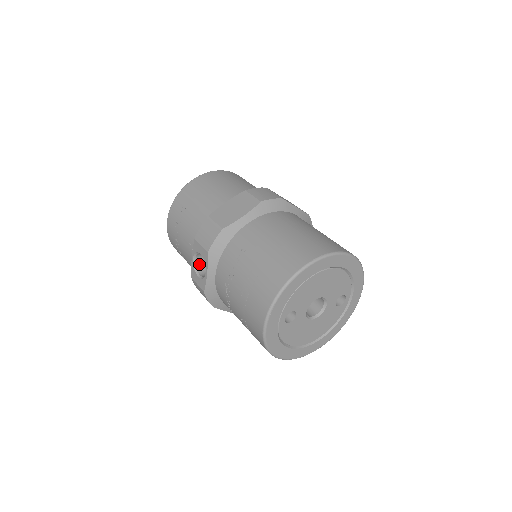
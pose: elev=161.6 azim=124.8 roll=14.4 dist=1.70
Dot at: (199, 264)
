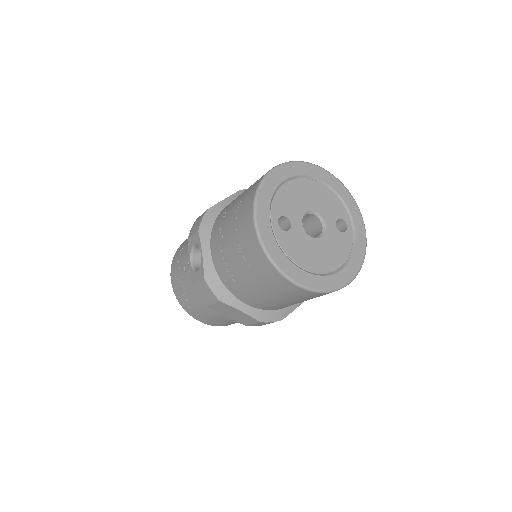
Dot at: (198, 266)
